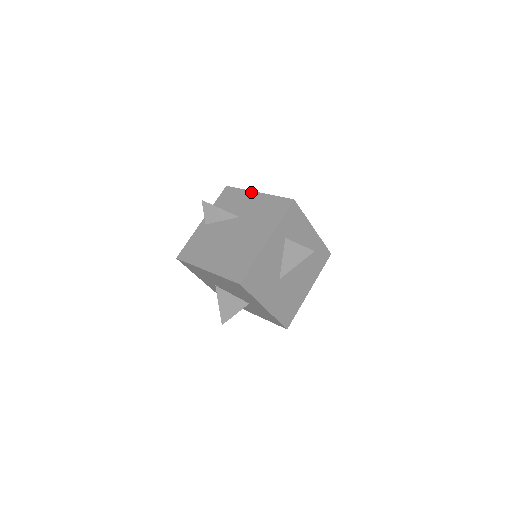
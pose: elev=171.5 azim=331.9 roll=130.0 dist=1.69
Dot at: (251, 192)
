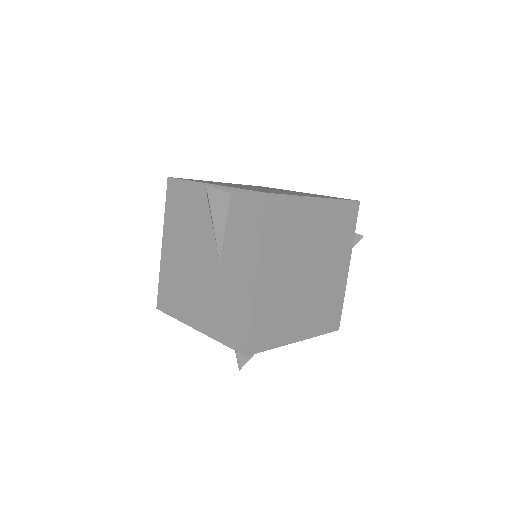
Dot at: (255, 263)
